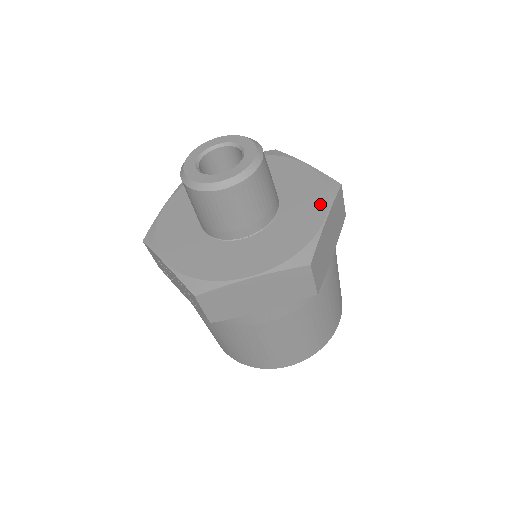
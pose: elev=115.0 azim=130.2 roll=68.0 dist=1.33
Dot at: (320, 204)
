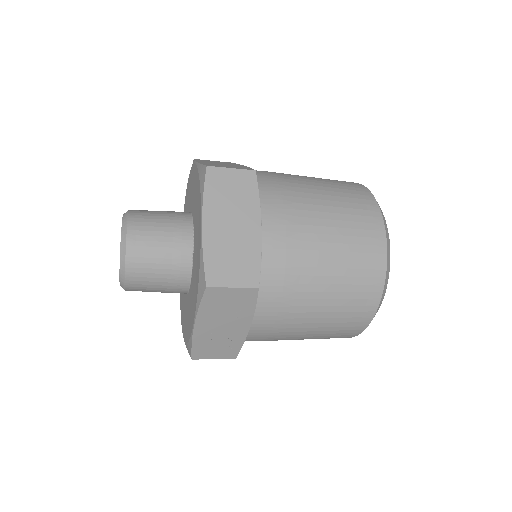
Dot at: (192, 172)
